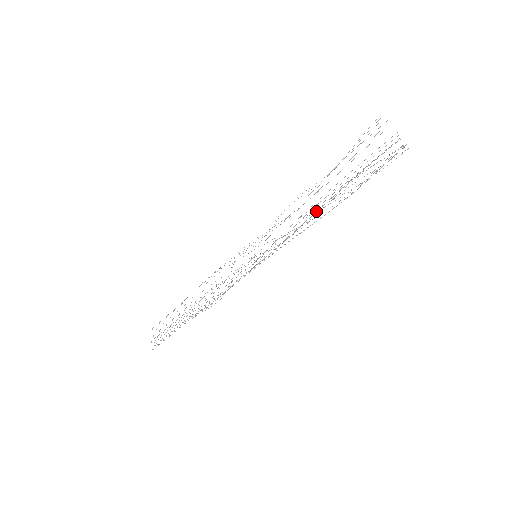
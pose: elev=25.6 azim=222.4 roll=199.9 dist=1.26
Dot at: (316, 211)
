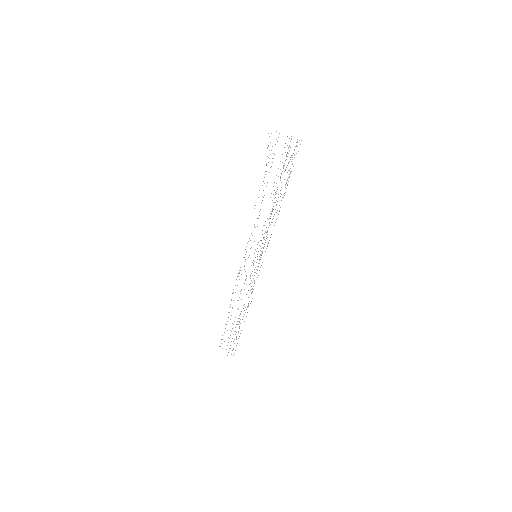
Dot at: (273, 206)
